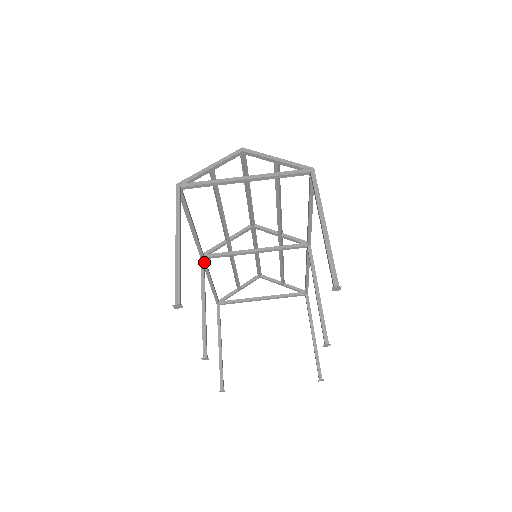
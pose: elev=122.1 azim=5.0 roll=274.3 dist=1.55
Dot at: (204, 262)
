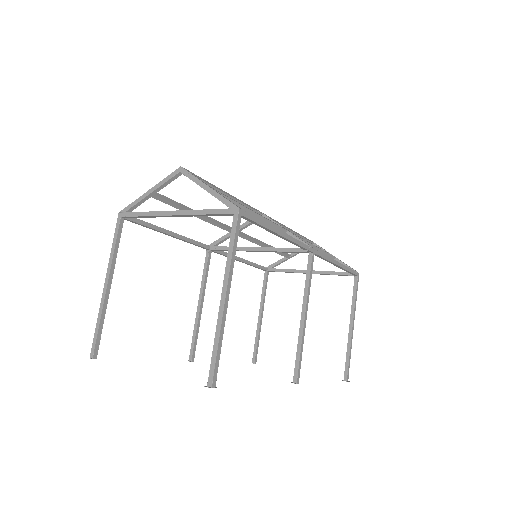
Dot at: (210, 254)
